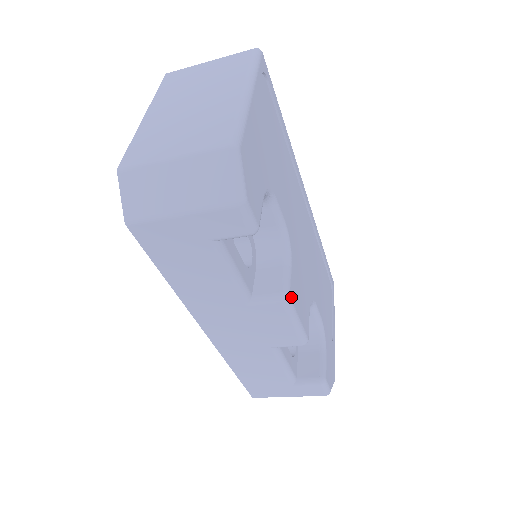
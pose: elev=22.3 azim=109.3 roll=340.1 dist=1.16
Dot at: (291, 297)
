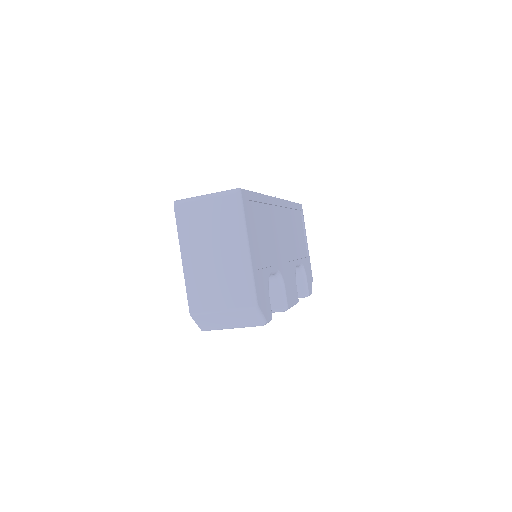
Dot at: (289, 305)
